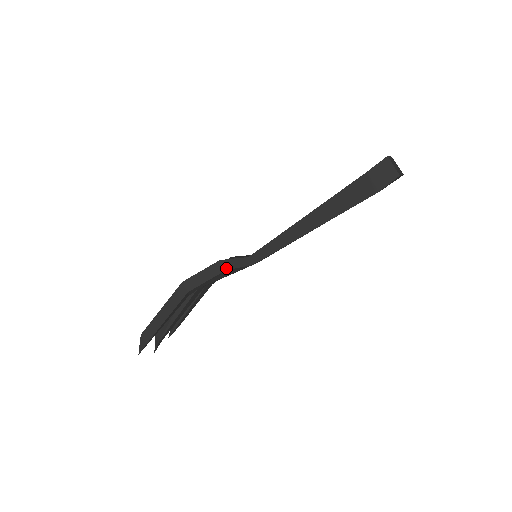
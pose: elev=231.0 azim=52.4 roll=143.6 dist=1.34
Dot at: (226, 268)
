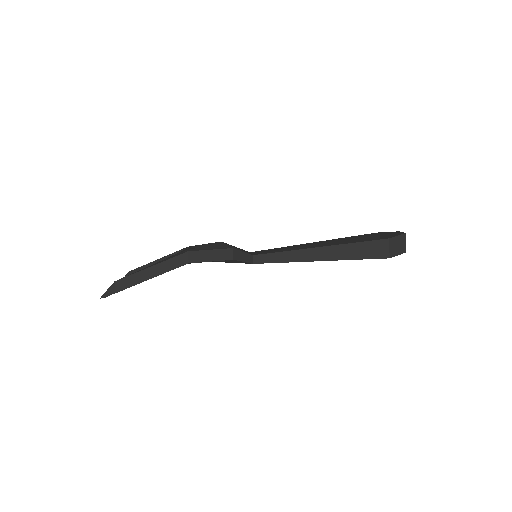
Dot at: (234, 258)
